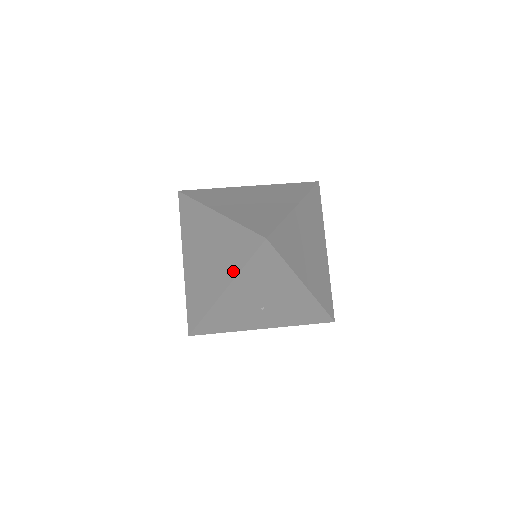
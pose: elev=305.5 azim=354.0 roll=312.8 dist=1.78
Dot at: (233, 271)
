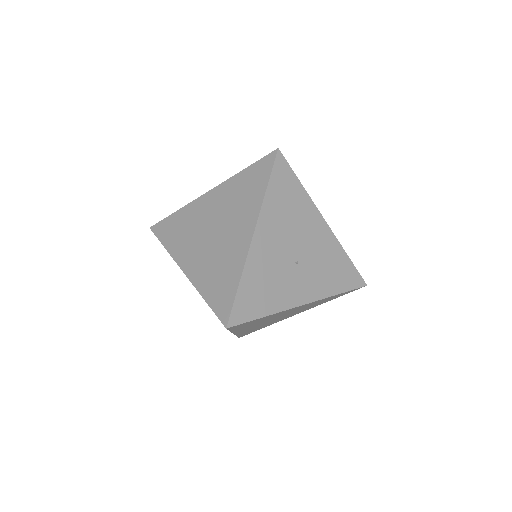
Dot at: (255, 205)
